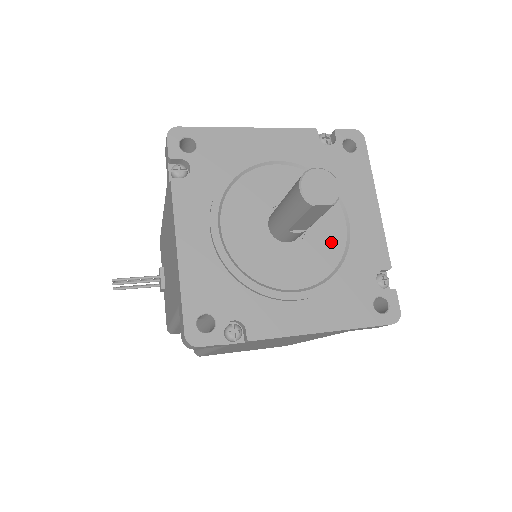
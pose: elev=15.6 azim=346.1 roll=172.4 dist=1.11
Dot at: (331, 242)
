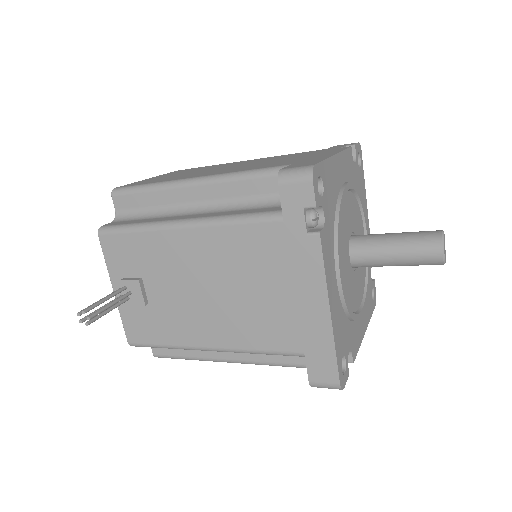
Dot at: occluded
